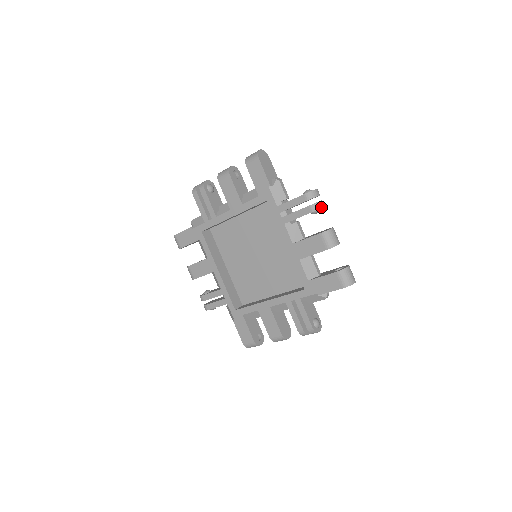
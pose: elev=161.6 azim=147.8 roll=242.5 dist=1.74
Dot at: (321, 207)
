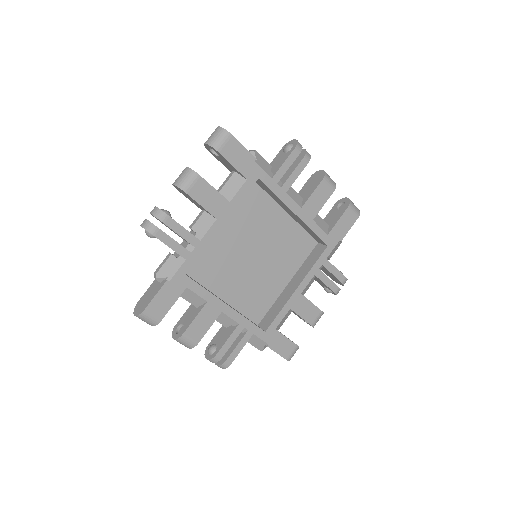
Dot at: (309, 154)
